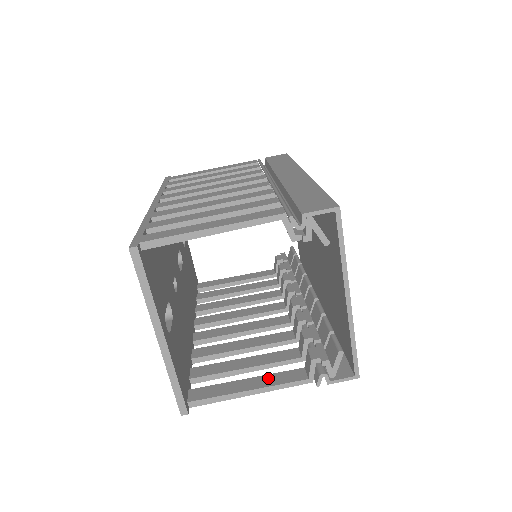
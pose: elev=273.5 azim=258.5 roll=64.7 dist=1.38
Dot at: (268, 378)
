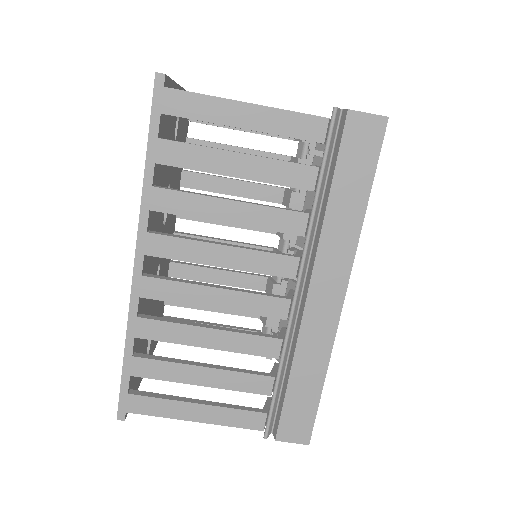
Dot at: occluded
